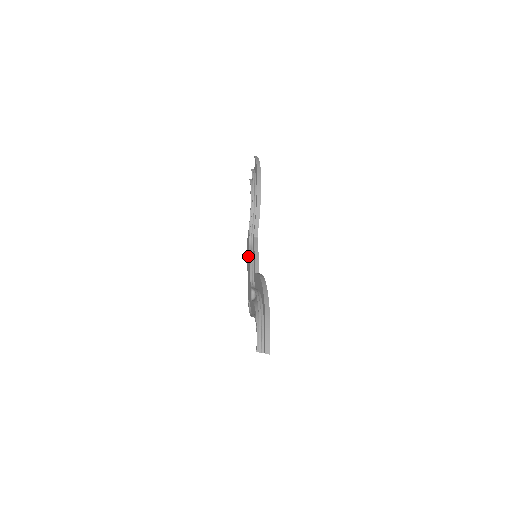
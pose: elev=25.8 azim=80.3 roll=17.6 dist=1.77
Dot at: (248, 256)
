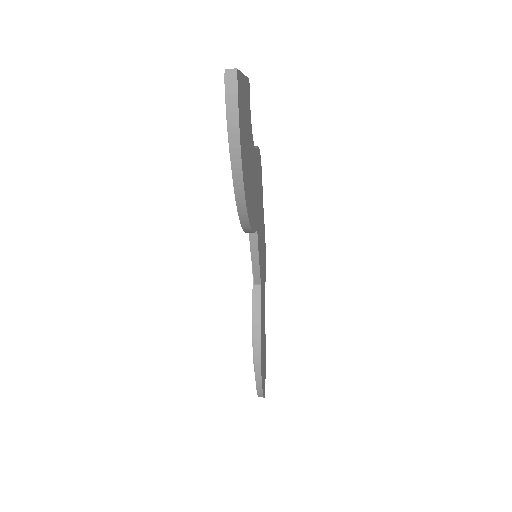
Dot at: occluded
